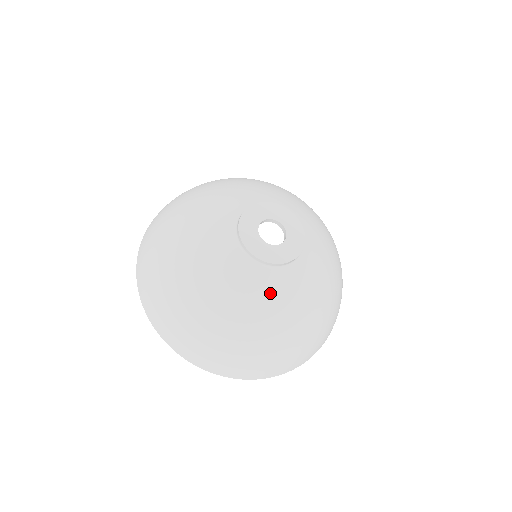
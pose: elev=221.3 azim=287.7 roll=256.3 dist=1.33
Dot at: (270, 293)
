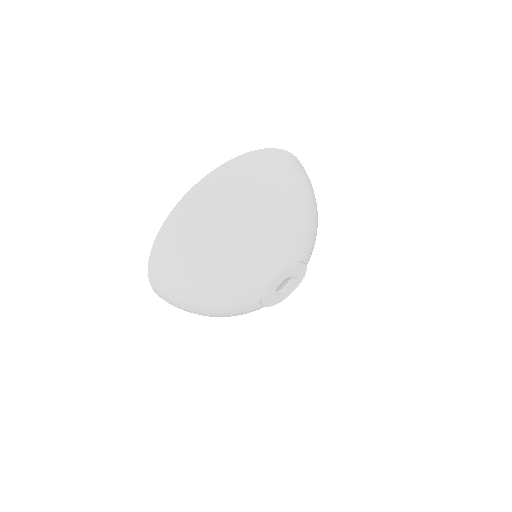
Dot at: occluded
